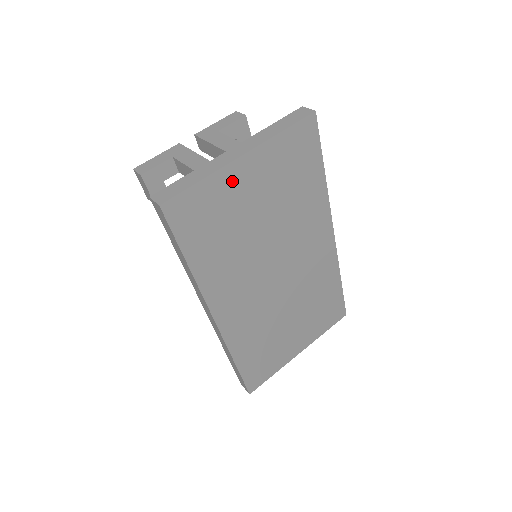
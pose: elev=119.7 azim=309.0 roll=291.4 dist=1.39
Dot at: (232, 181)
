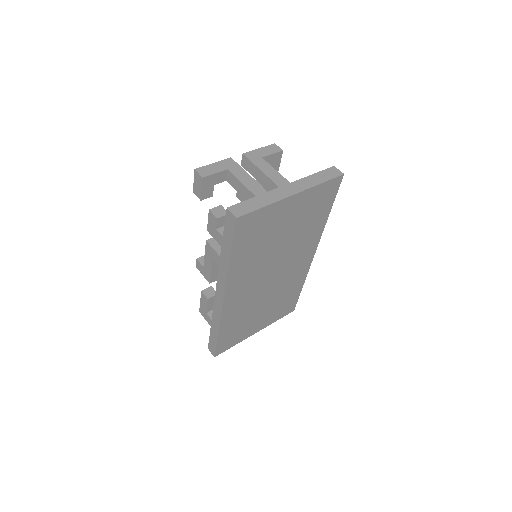
Dot at: (281, 210)
